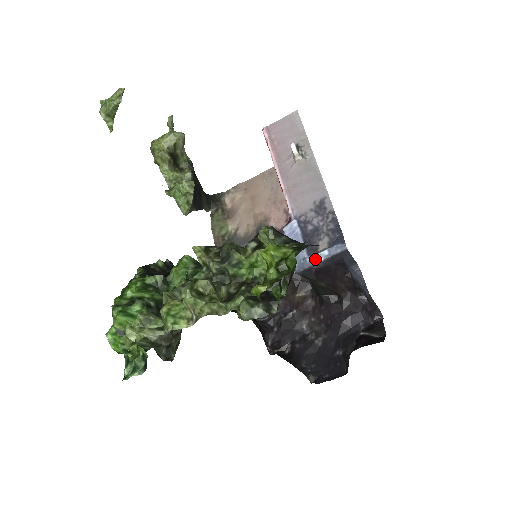
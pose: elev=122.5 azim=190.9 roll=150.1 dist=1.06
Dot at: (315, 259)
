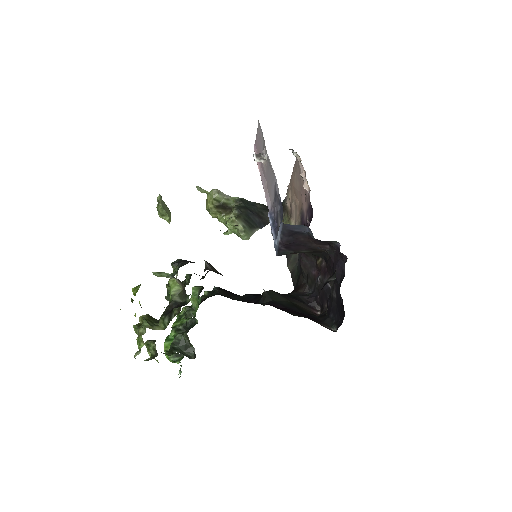
Dot at: (278, 240)
